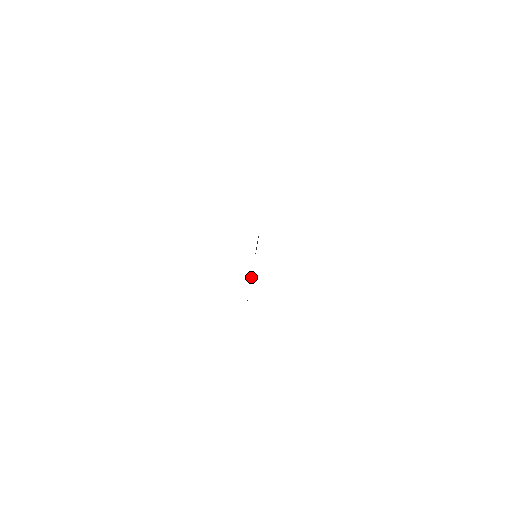
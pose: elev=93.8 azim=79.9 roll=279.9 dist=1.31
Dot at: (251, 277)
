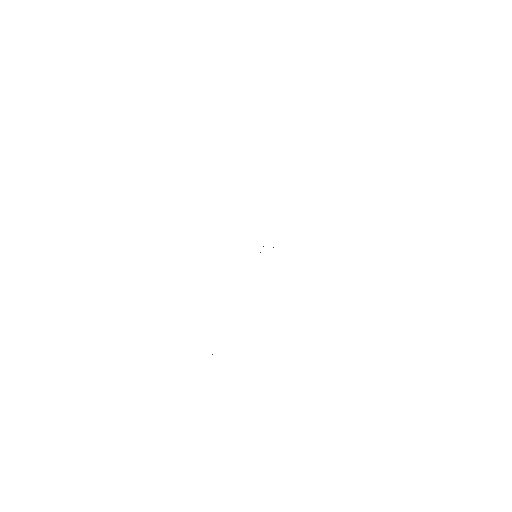
Dot at: occluded
